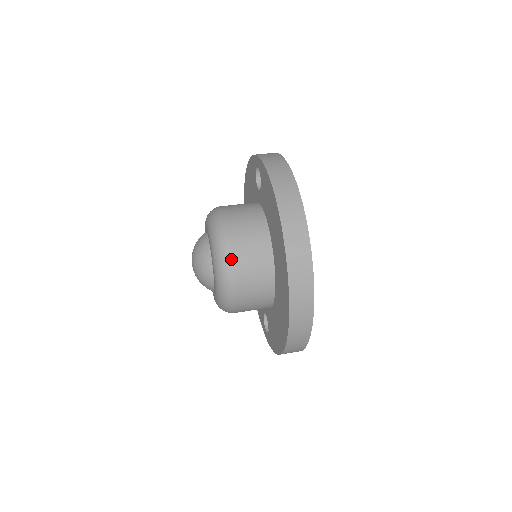
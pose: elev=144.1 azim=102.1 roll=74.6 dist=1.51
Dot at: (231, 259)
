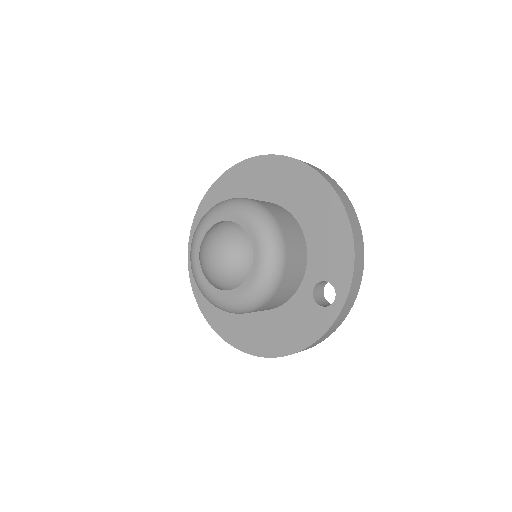
Dot at: (240, 198)
